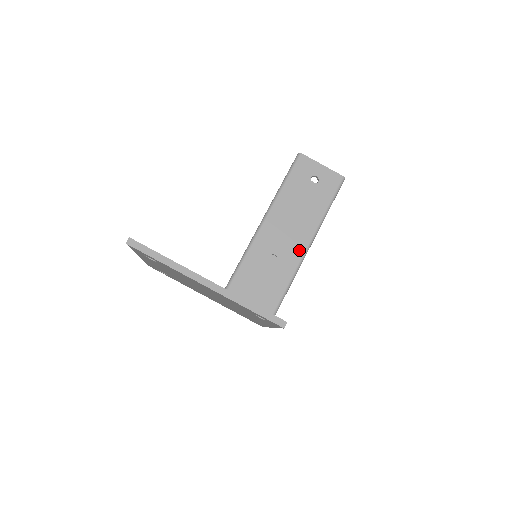
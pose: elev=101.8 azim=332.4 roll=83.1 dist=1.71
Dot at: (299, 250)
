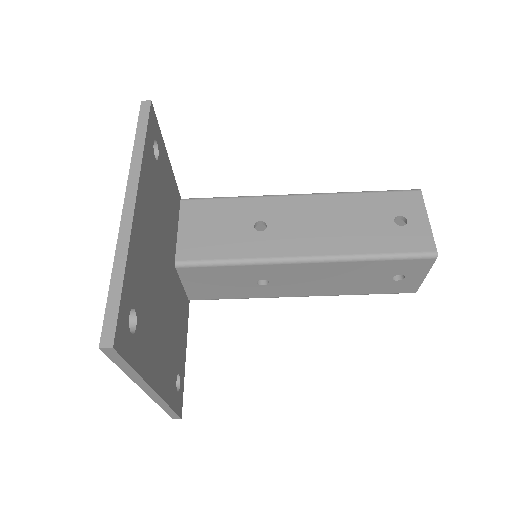
Dot at: (291, 293)
